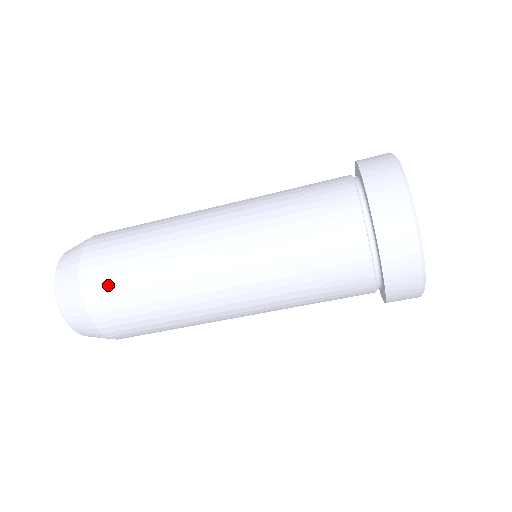
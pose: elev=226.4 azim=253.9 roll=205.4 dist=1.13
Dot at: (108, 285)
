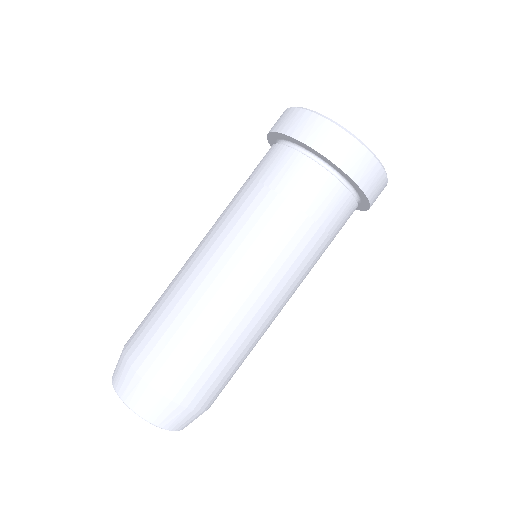
Dot at: (155, 350)
